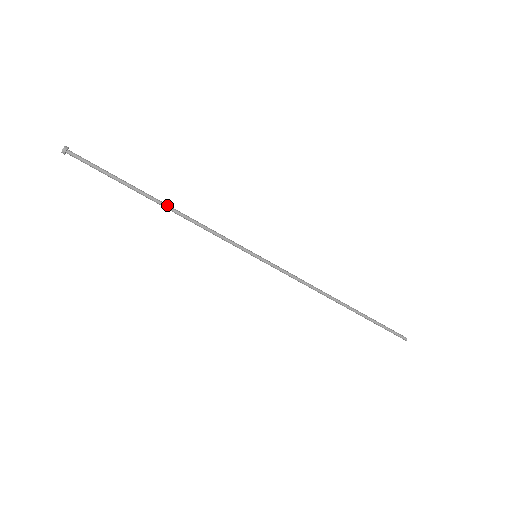
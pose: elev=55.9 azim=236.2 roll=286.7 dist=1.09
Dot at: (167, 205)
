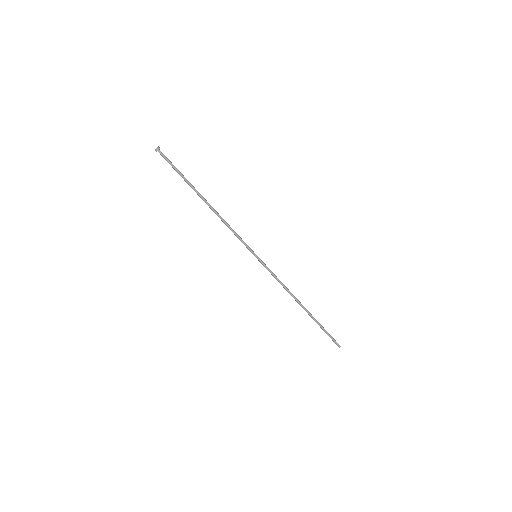
Dot at: (209, 205)
